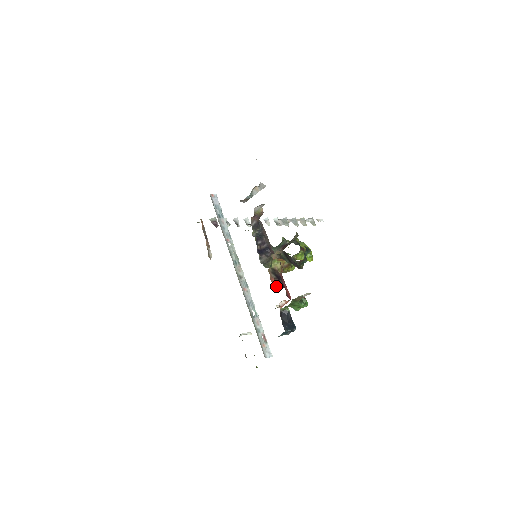
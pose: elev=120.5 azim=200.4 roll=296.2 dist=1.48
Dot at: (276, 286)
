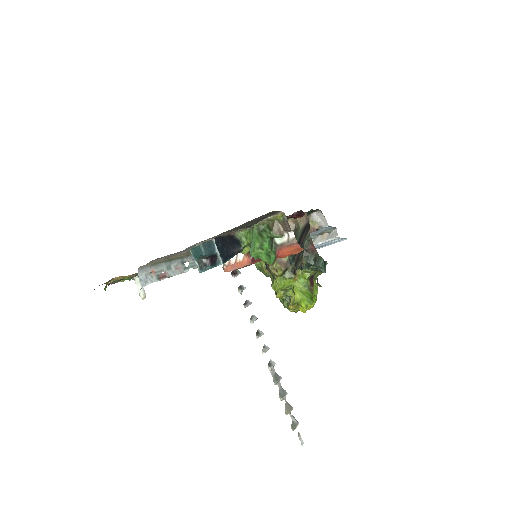
Dot at: occluded
